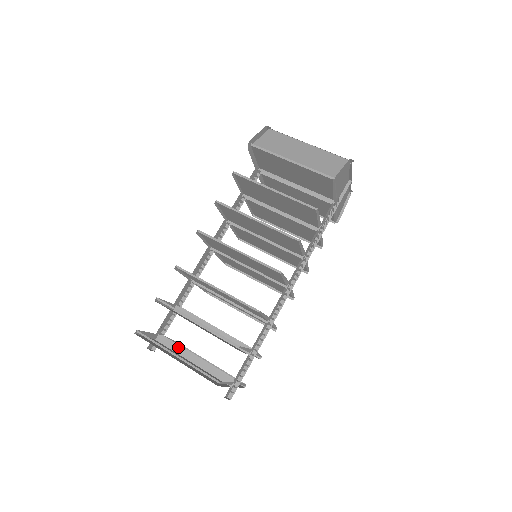
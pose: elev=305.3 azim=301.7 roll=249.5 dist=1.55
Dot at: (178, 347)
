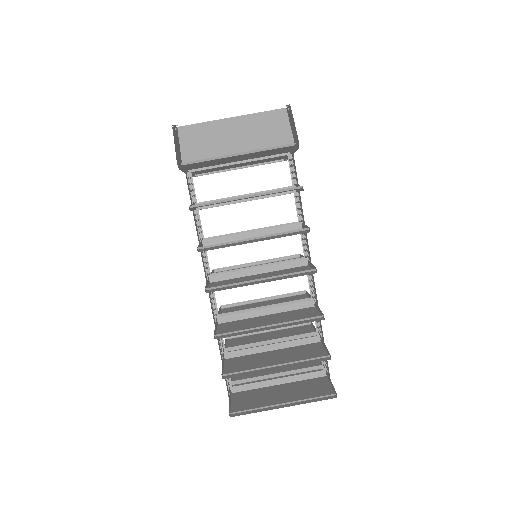
Dot at: (256, 383)
